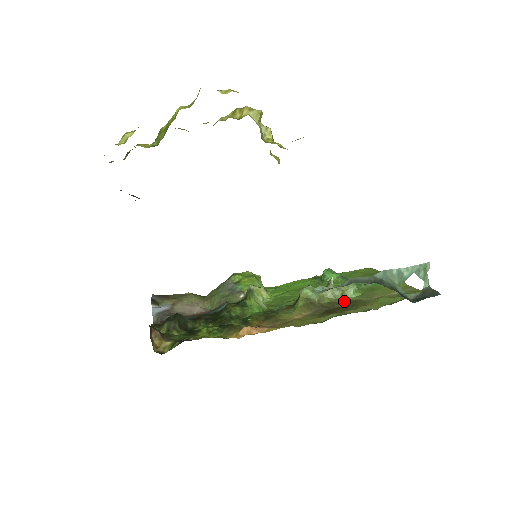
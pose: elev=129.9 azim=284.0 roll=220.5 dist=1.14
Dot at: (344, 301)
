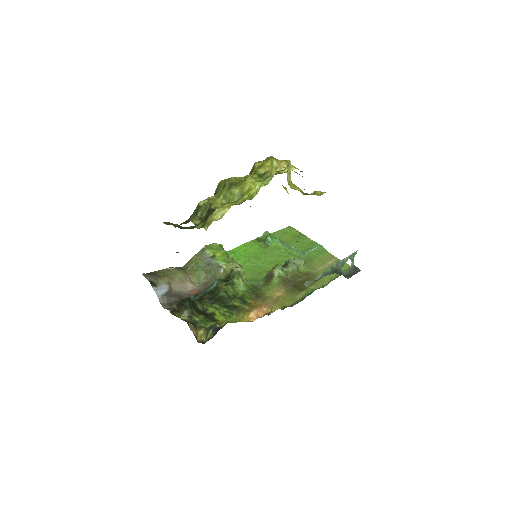
Dot at: (300, 274)
